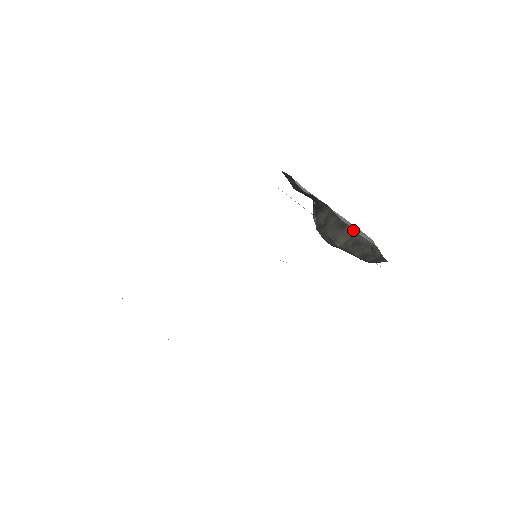
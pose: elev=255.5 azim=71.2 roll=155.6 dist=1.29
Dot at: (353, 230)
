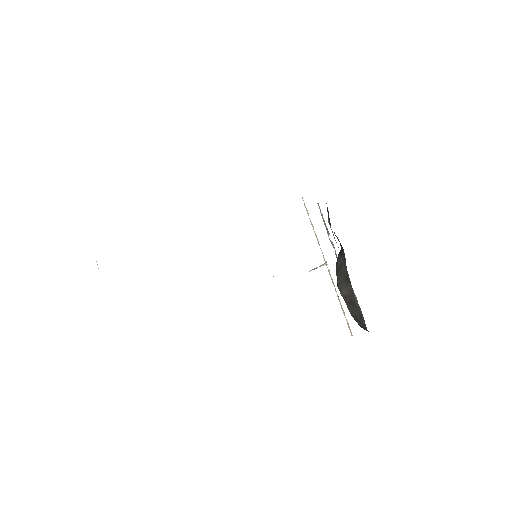
Dot at: occluded
